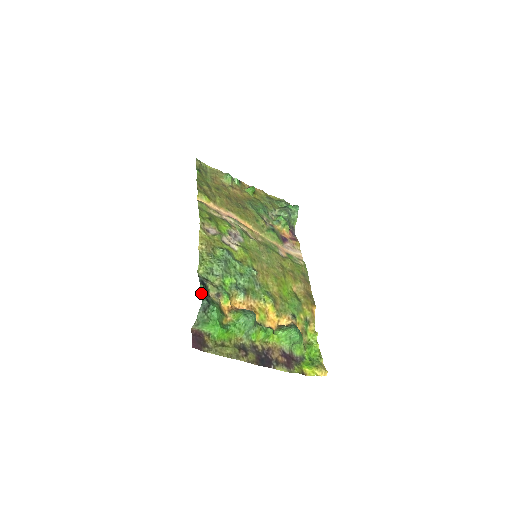
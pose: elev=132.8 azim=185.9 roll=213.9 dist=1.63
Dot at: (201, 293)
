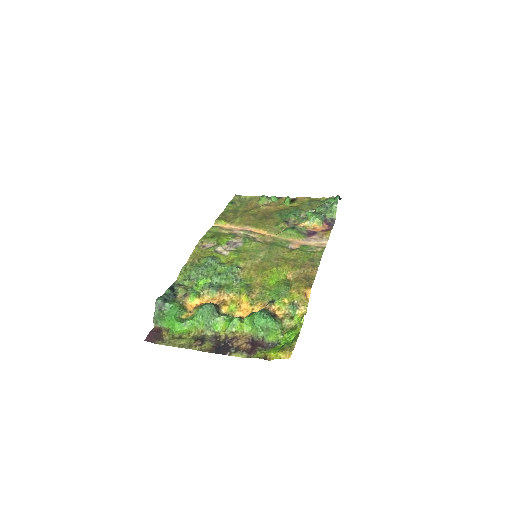
Dot at: (163, 295)
